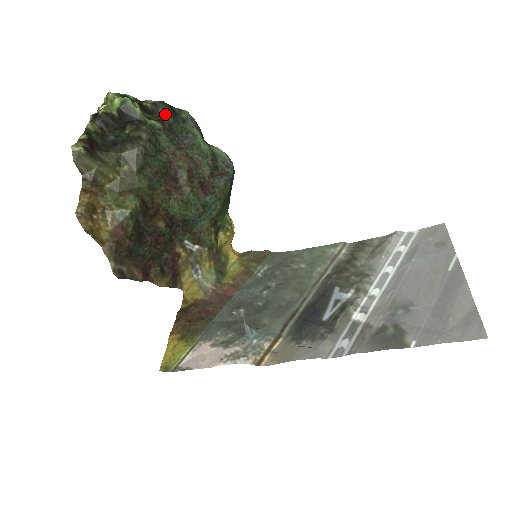
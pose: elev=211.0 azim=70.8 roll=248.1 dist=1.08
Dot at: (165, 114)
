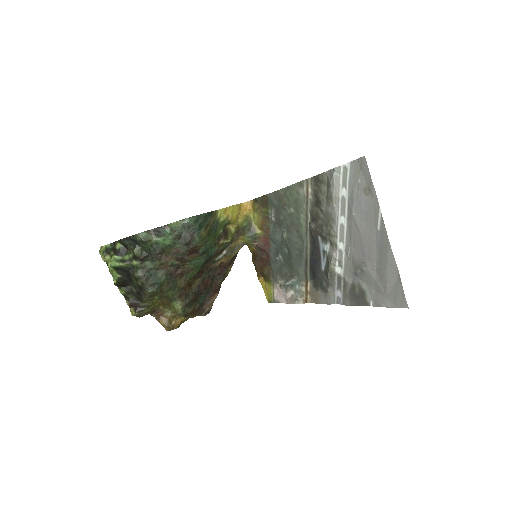
Dot at: (132, 250)
